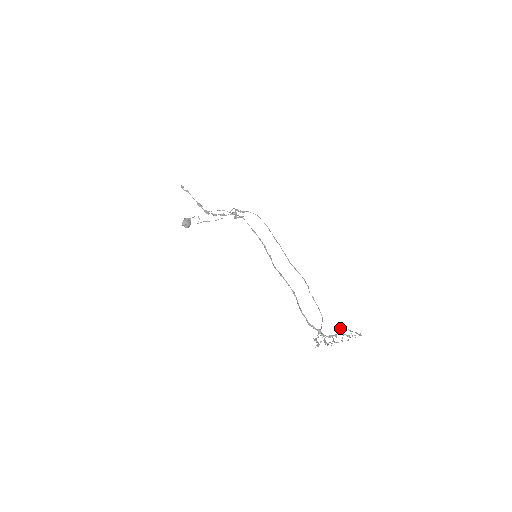
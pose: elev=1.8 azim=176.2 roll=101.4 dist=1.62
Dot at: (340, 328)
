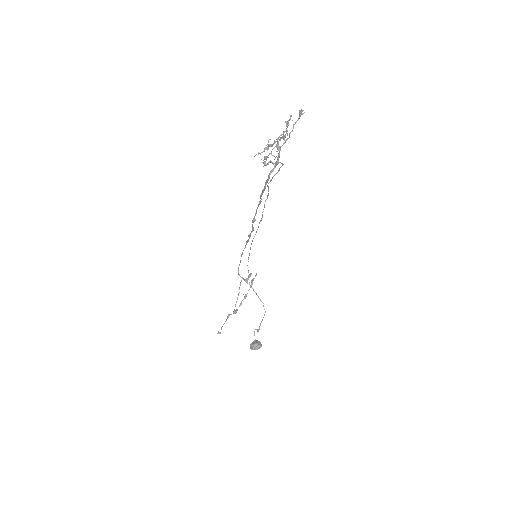
Dot at: (286, 139)
